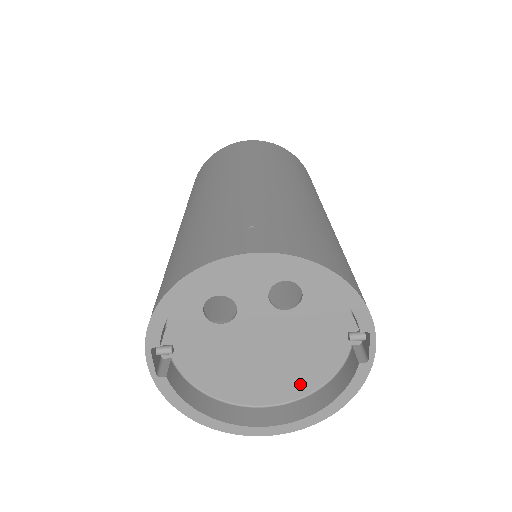
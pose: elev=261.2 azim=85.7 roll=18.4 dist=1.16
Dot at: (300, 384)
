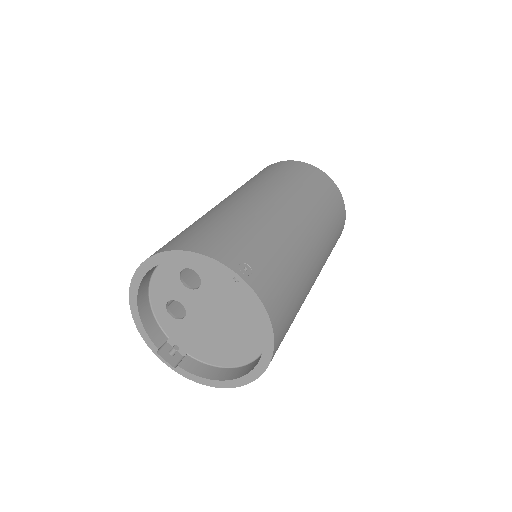
Dot at: (258, 330)
